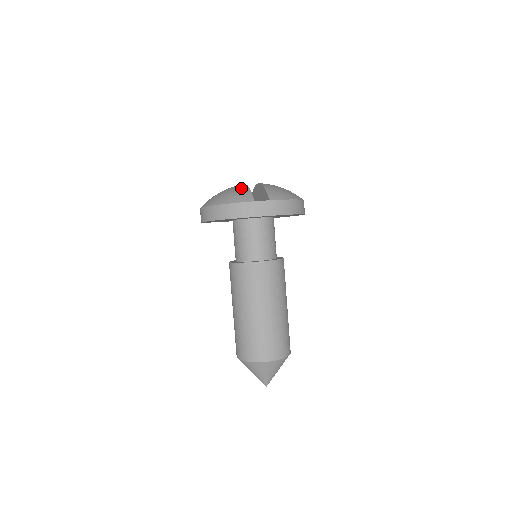
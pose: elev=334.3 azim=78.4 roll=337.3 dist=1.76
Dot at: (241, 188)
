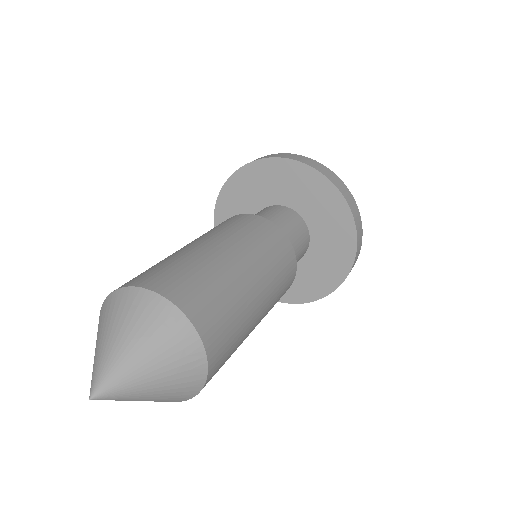
Dot at: occluded
